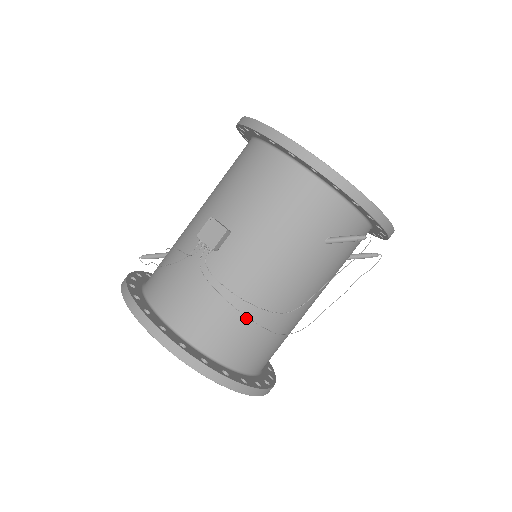
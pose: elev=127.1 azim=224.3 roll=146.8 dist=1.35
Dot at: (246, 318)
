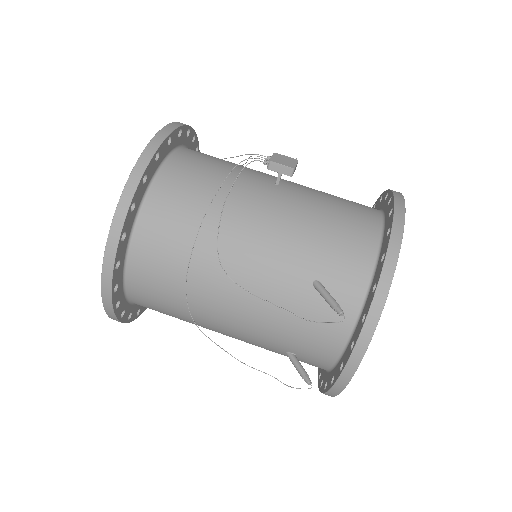
Dot at: (202, 219)
